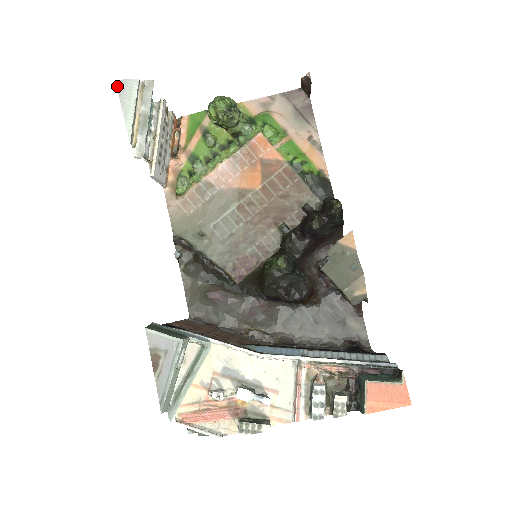
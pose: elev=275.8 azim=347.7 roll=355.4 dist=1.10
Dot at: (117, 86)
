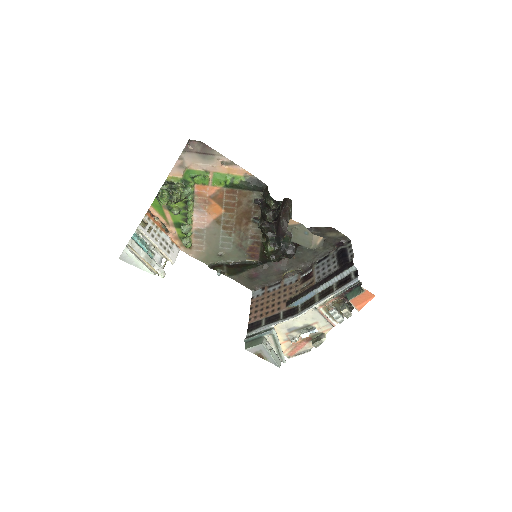
Dot at: (122, 260)
